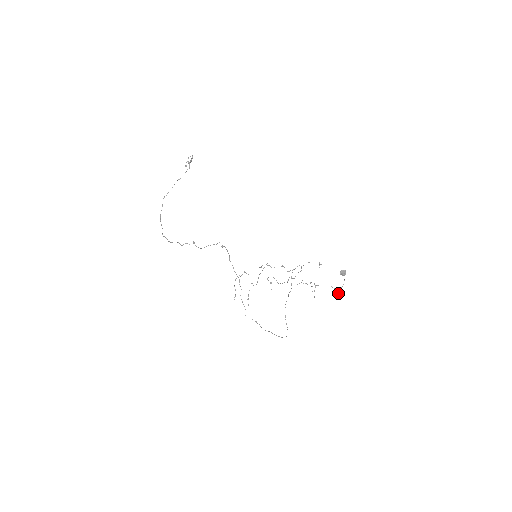
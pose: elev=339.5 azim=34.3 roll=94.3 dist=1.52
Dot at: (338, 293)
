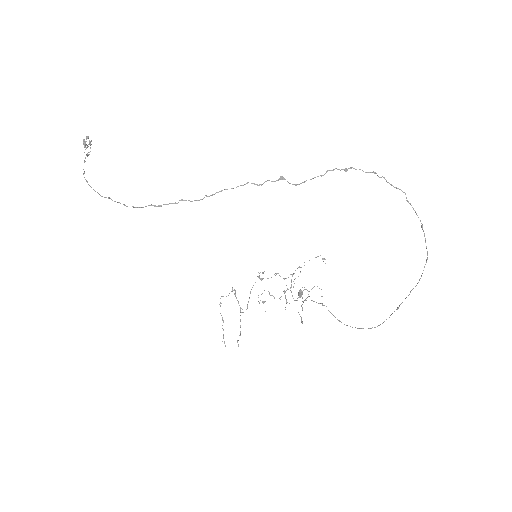
Dot at: (301, 320)
